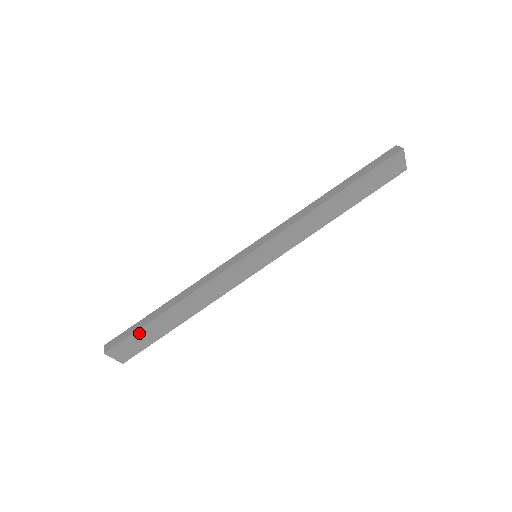
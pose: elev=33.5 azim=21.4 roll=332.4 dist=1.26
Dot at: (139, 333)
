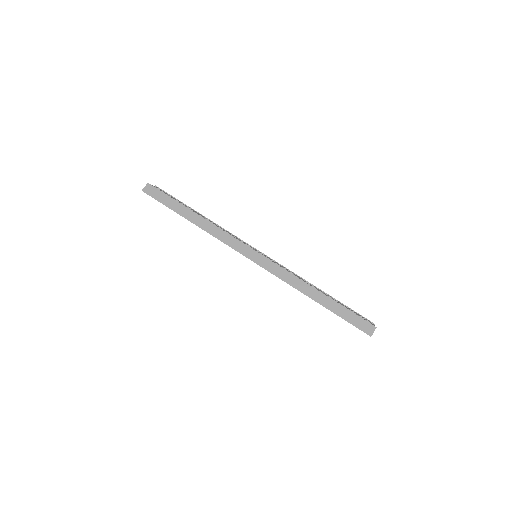
Dot at: (166, 205)
